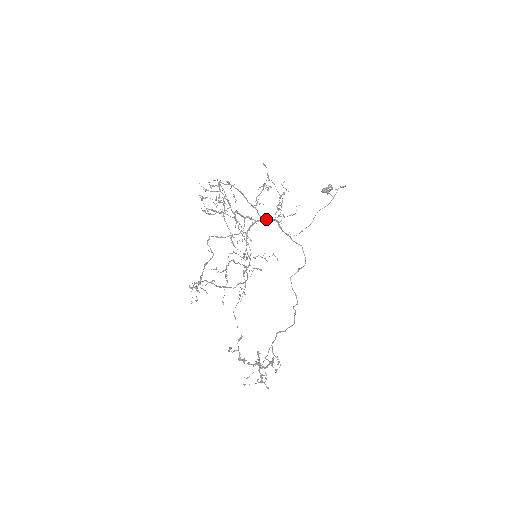
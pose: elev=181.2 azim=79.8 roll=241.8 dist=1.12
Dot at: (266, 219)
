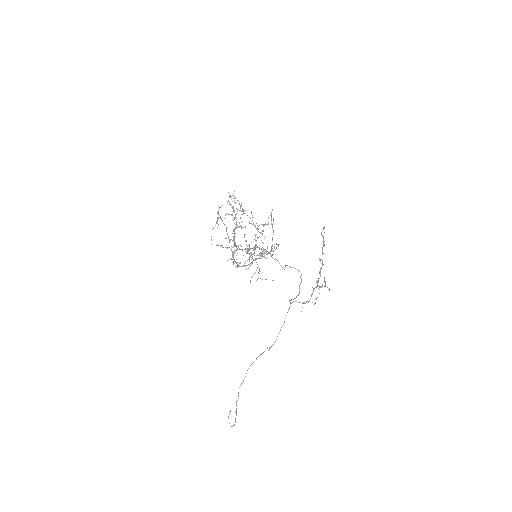
Dot at: (243, 249)
